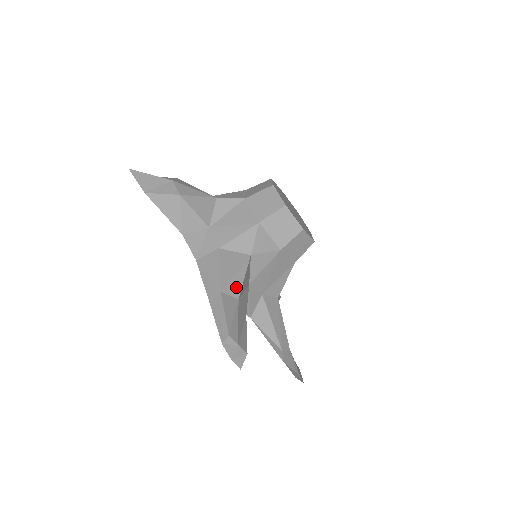
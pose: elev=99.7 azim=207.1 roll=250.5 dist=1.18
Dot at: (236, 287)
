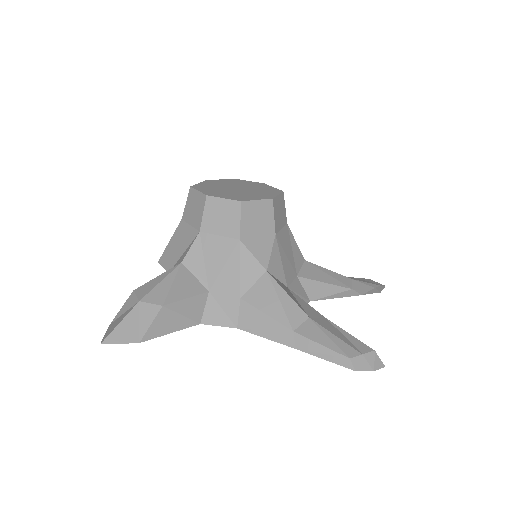
Dot at: (295, 311)
